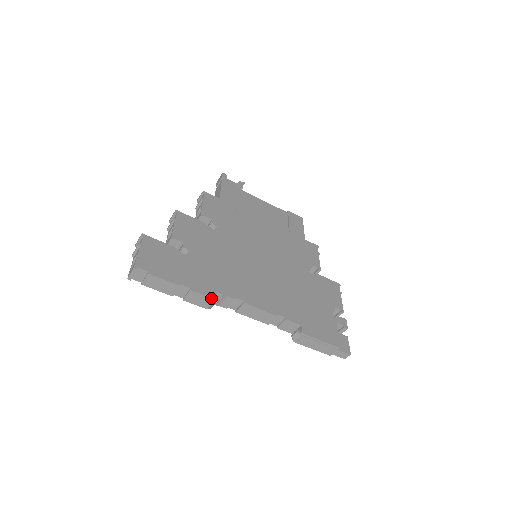
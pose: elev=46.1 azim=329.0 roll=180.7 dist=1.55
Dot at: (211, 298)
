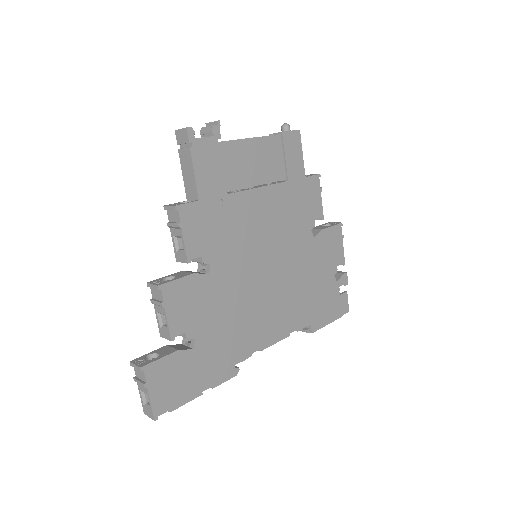
Dot at: (232, 377)
